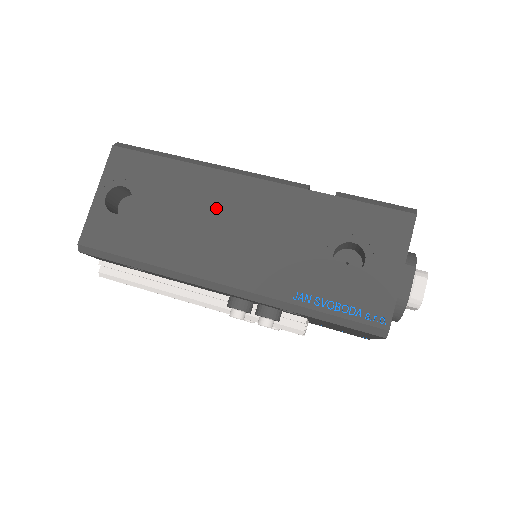
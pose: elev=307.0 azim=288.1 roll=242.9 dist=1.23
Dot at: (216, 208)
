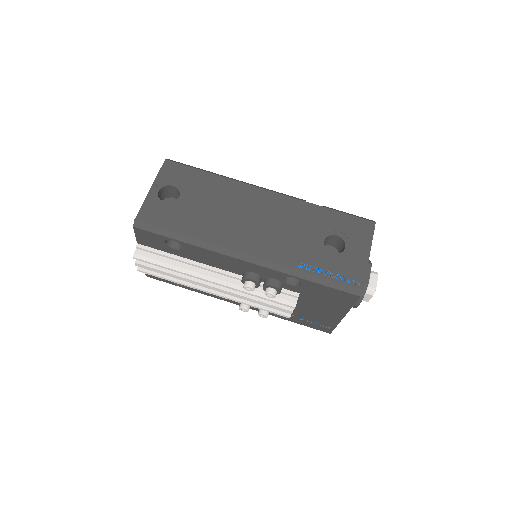
Dot at: (243, 206)
